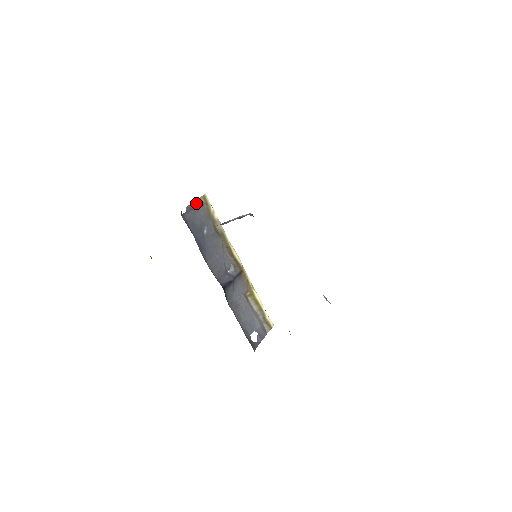
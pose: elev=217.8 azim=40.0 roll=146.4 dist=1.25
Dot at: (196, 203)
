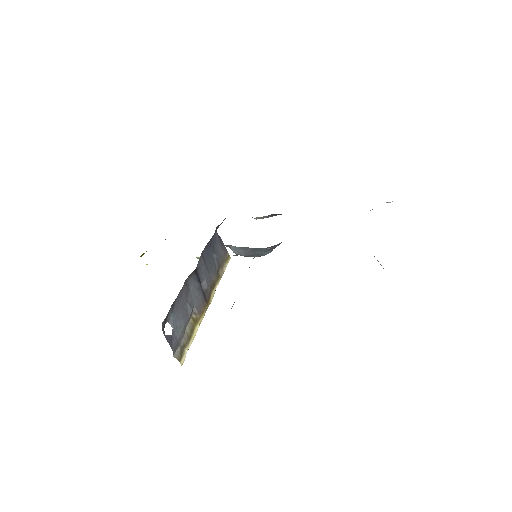
Dot at: (224, 247)
